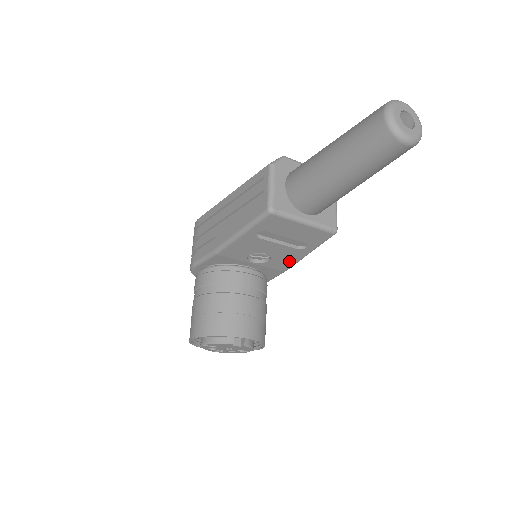
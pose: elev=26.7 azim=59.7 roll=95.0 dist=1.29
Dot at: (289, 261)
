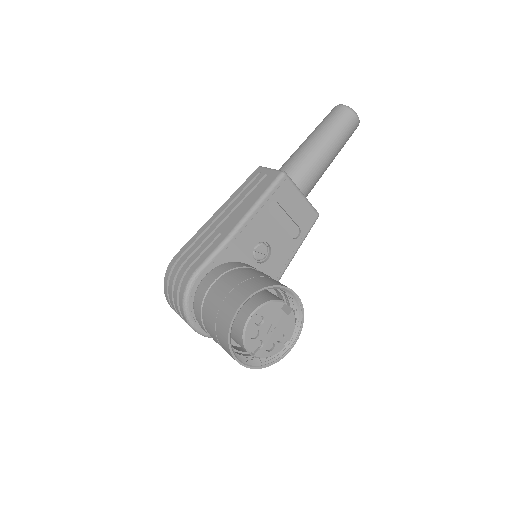
Dot at: (283, 262)
